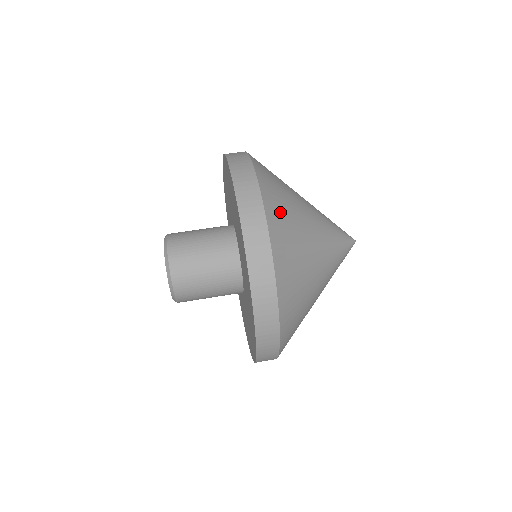
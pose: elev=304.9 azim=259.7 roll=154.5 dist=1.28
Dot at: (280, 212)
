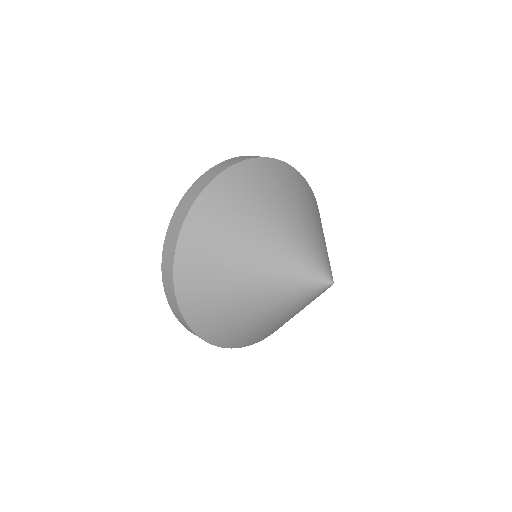
Dot at: (224, 200)
